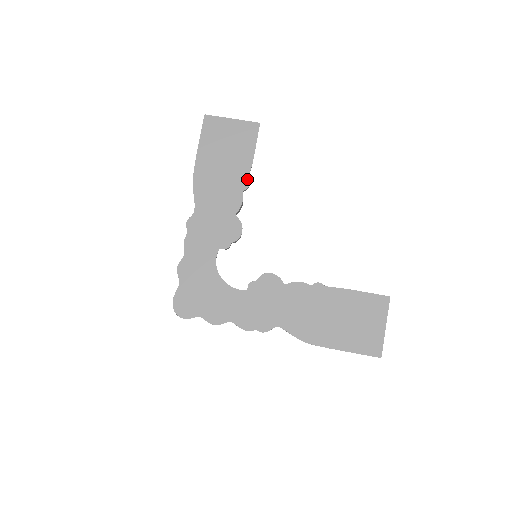
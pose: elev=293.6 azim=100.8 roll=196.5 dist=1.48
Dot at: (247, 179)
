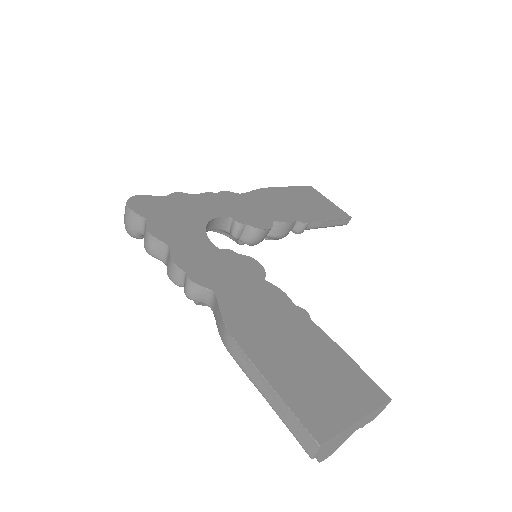
Dot at: (308, 221)
